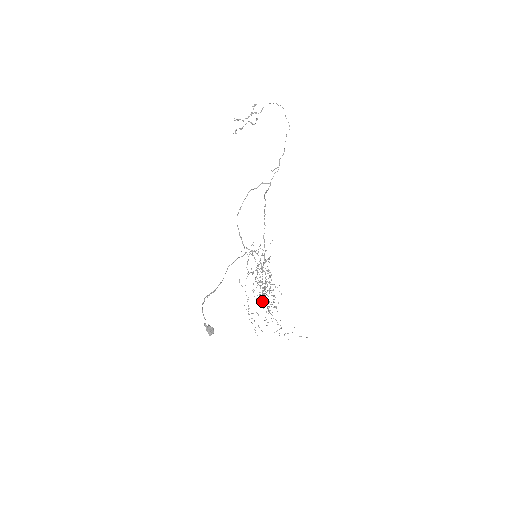
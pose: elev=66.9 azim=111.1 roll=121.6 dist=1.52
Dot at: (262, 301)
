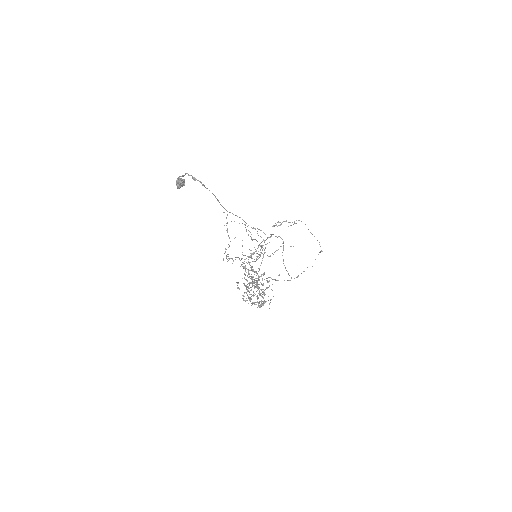
Dot at: occluded
